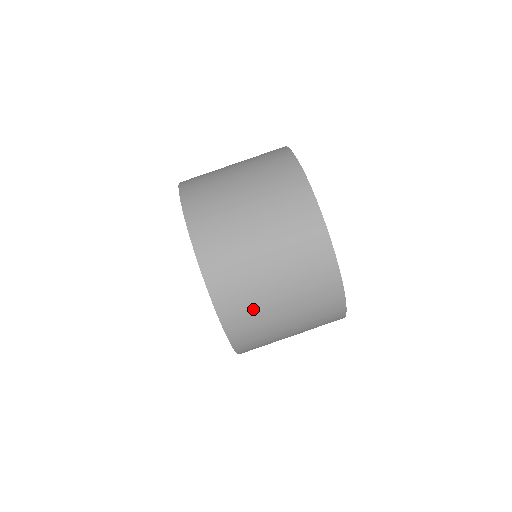
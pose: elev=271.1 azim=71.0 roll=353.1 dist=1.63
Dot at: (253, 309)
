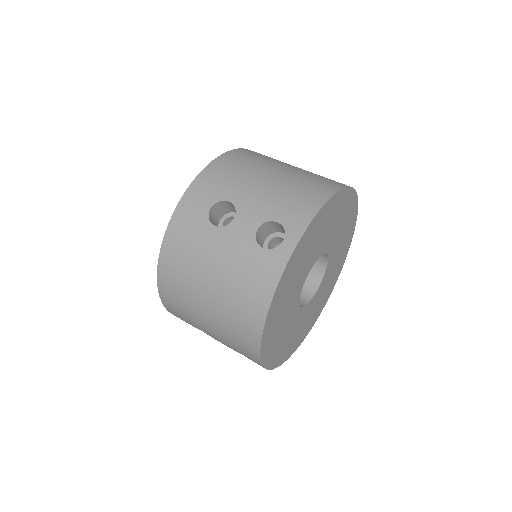
Dot at: (265, 159)
